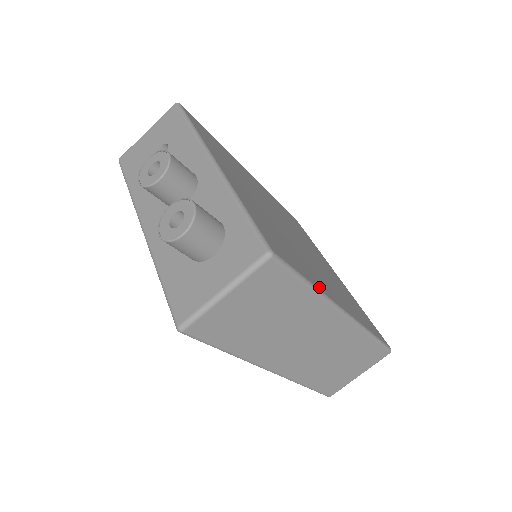
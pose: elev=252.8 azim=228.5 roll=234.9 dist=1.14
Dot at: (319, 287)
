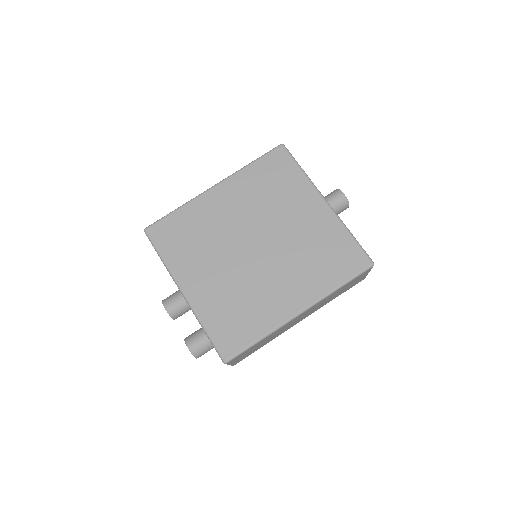
Dot at: (269, 327)
